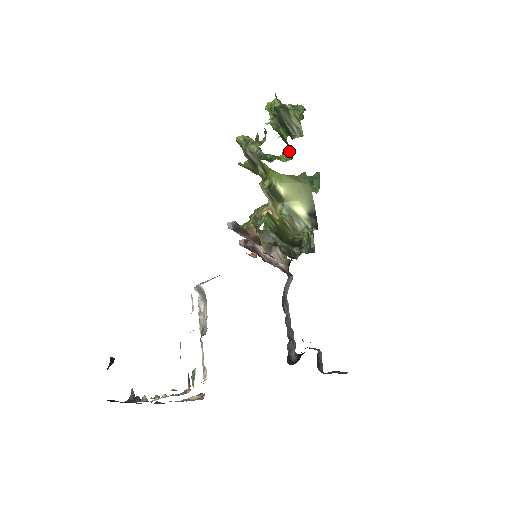
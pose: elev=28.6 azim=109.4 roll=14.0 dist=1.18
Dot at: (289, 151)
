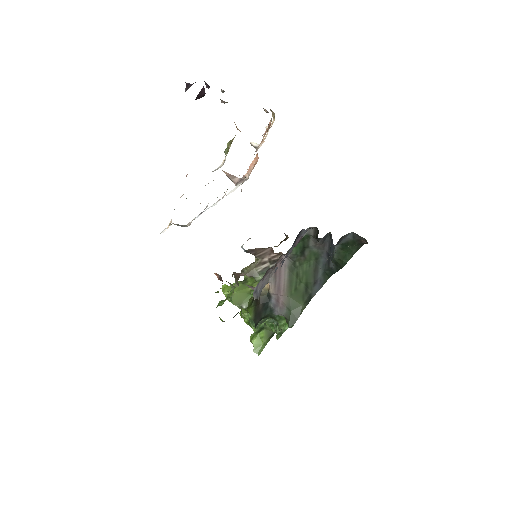
Dot at: occluded
